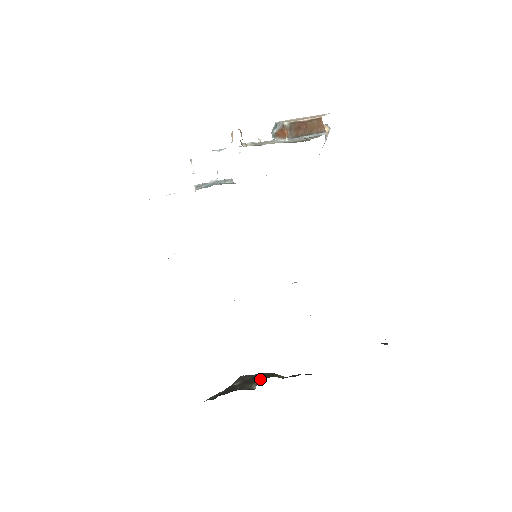
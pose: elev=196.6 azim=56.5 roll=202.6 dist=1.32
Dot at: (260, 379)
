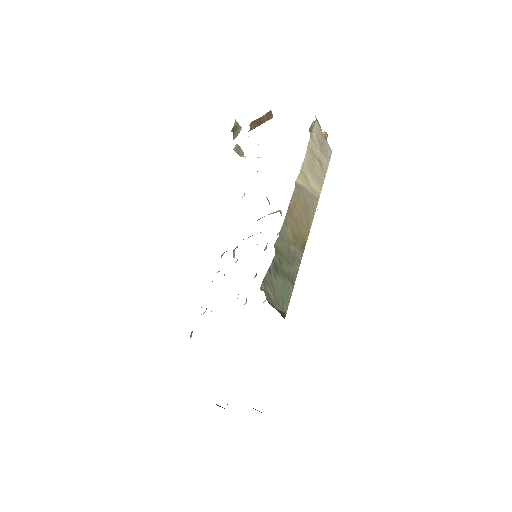
Dot at: occluded
